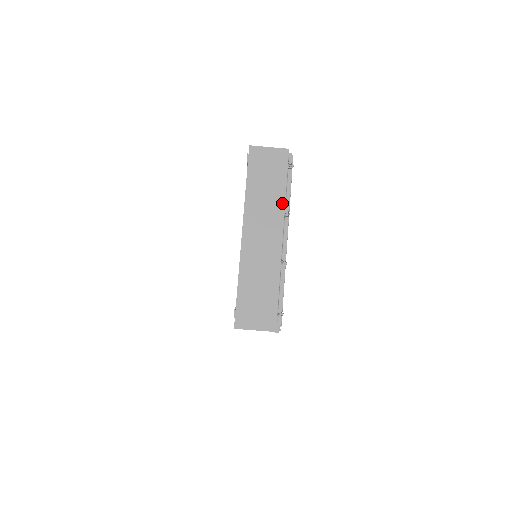
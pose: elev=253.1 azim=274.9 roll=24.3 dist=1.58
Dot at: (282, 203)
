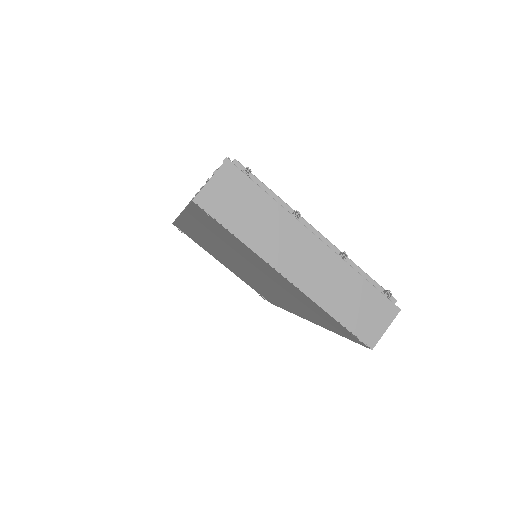
Dot at: (282, 212)
